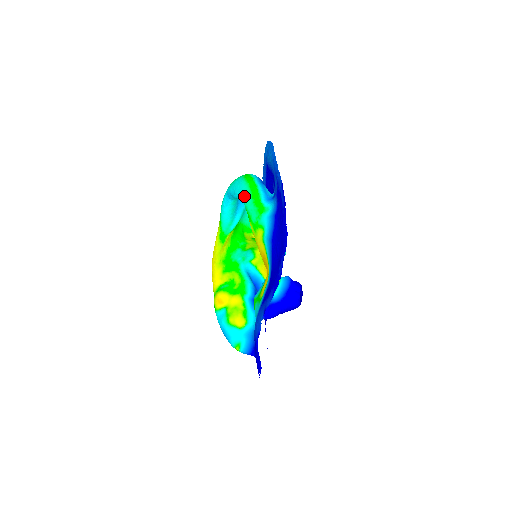
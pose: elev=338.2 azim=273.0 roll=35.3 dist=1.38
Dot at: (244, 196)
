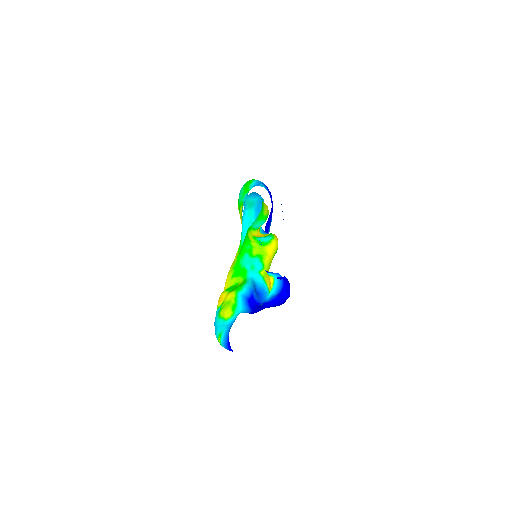
Dot at: (241, 188)
